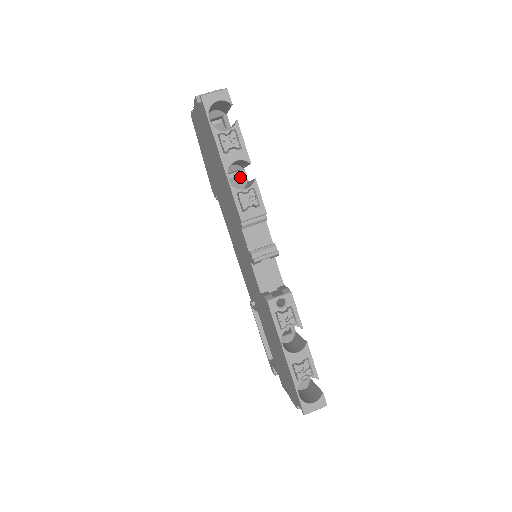
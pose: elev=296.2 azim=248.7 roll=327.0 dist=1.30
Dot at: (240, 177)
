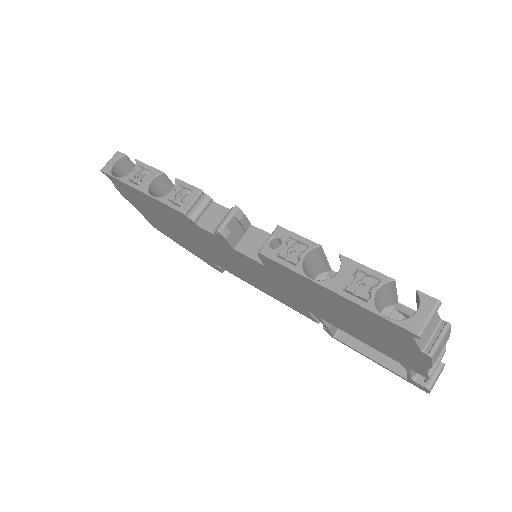
Dot at: occluded
